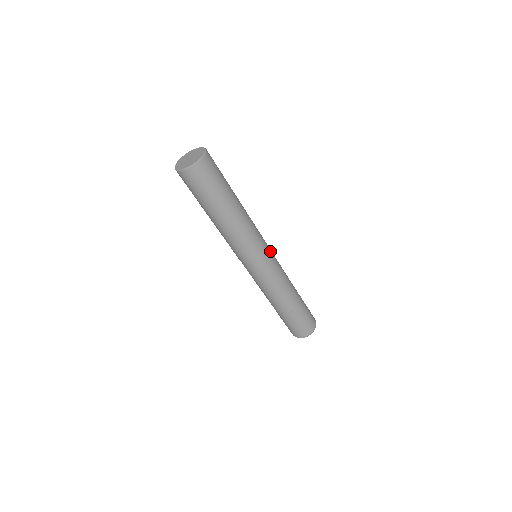
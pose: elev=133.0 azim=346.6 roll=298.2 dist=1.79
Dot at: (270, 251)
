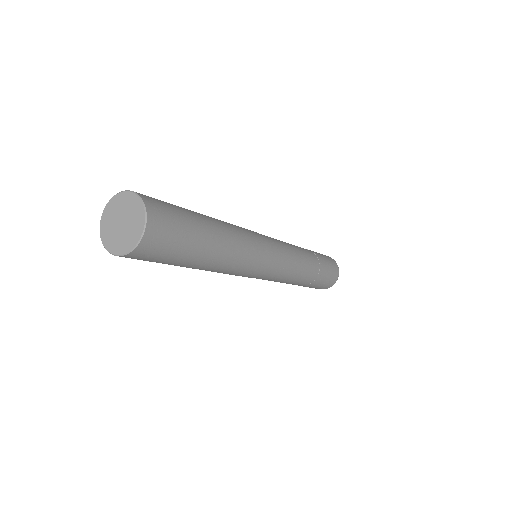
Dot at: (276, 257)
